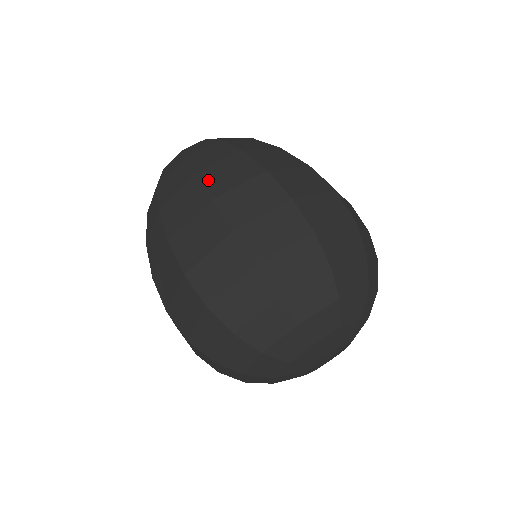
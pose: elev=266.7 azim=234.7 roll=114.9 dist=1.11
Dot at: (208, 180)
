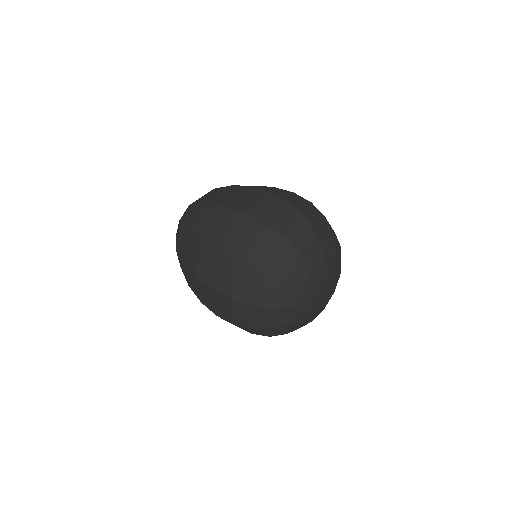
Dot at: (217, 201)
